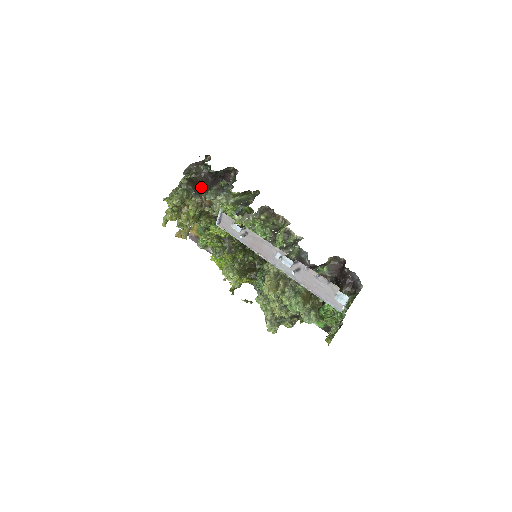
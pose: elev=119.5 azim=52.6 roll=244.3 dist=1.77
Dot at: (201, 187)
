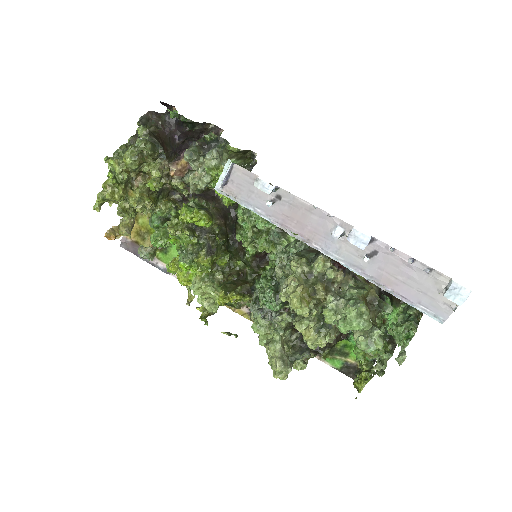
Dot at: (164, 149)
